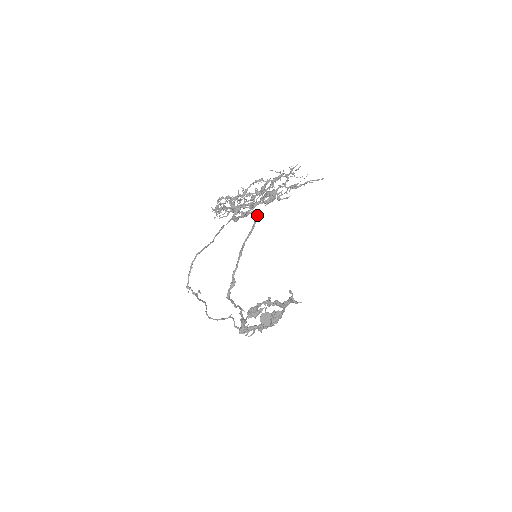
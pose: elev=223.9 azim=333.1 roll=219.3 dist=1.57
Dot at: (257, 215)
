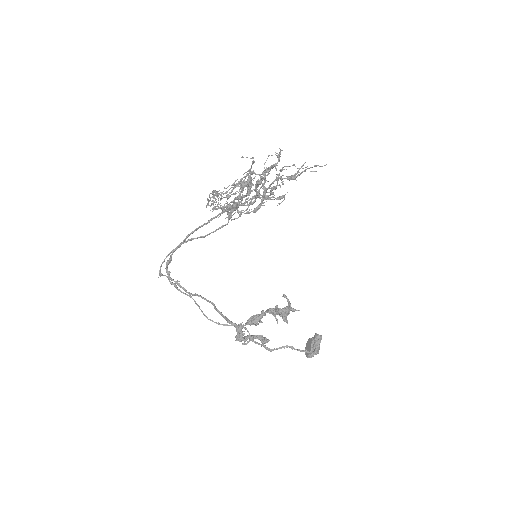
Dot at: (233, 205)
